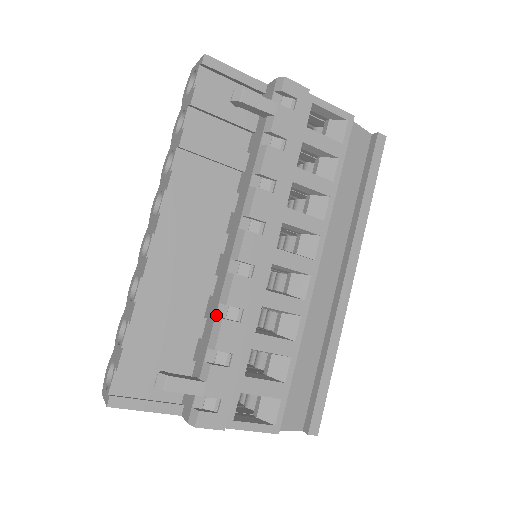
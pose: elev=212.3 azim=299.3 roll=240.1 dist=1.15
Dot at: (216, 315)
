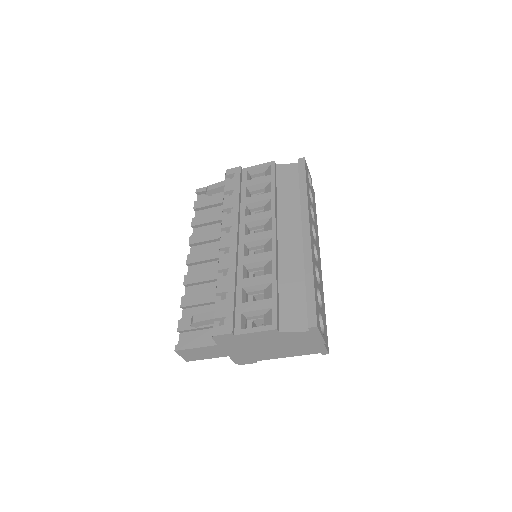
Dot at: occluded
